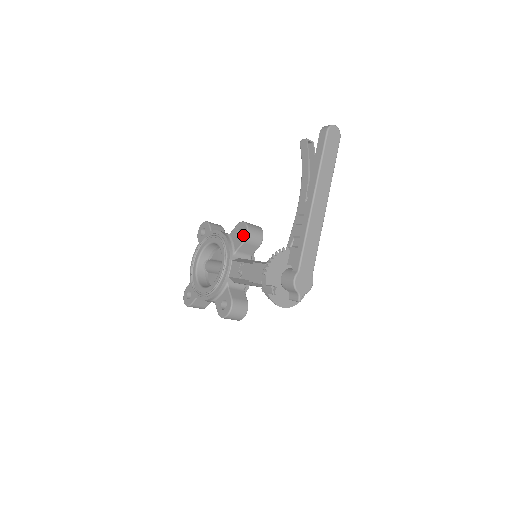
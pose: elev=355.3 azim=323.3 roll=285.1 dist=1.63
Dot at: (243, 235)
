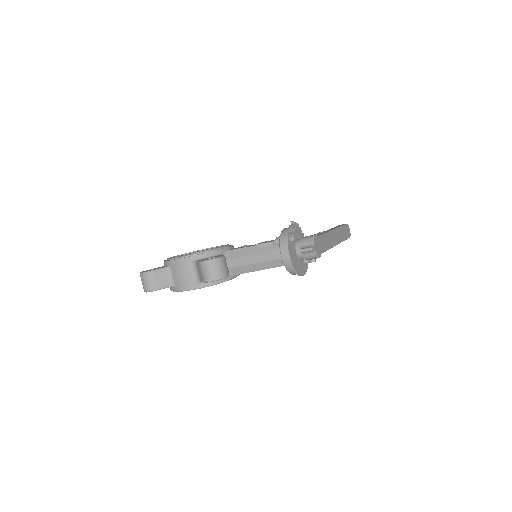
Dot at: occluded
